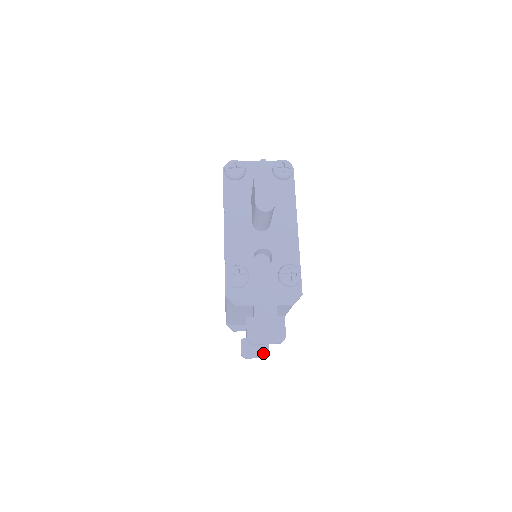
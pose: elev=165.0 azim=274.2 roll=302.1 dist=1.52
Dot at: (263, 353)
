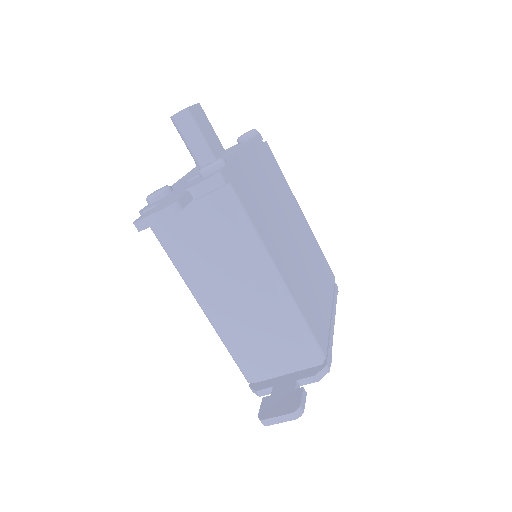
Dot at: (291, 408)
